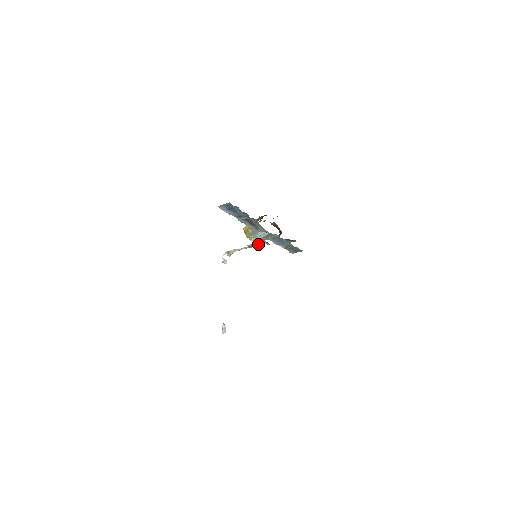
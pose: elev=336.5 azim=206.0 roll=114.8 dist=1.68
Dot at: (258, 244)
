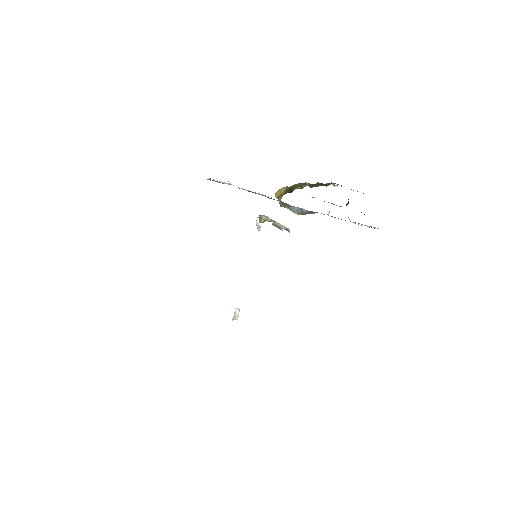
Dot at: (282, 227)
